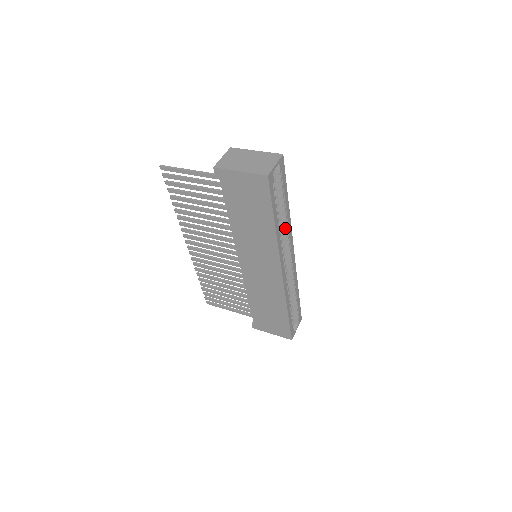
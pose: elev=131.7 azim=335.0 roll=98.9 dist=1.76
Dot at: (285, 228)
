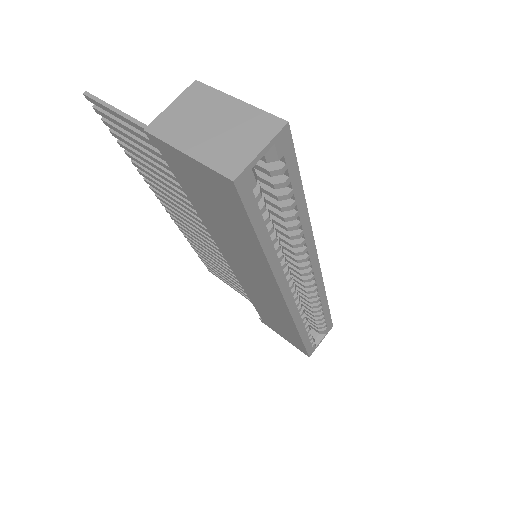
Dot at: occluded
